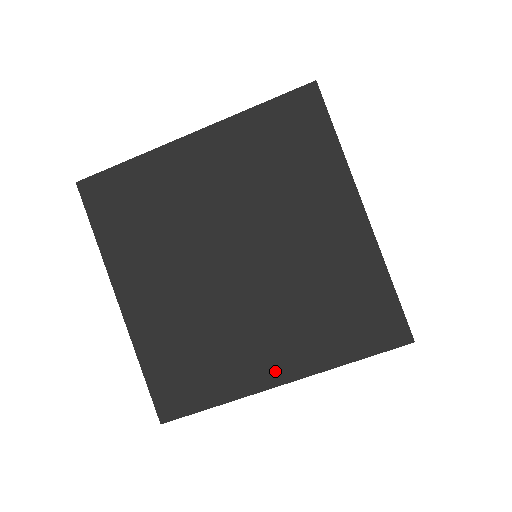
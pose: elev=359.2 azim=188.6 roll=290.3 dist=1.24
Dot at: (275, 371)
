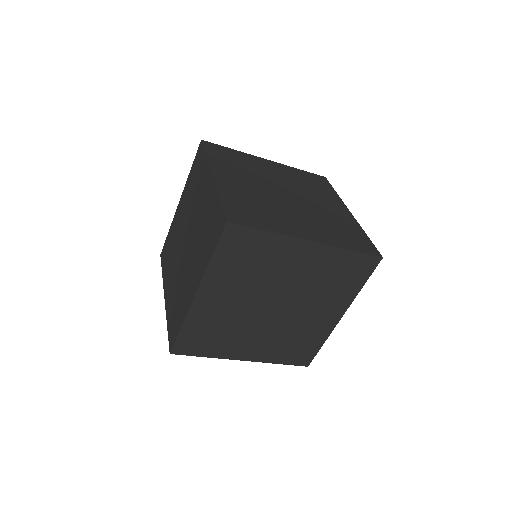
Dot at: (194, 289)
